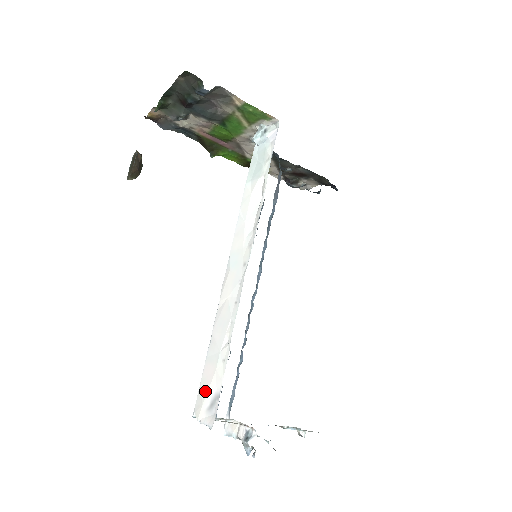
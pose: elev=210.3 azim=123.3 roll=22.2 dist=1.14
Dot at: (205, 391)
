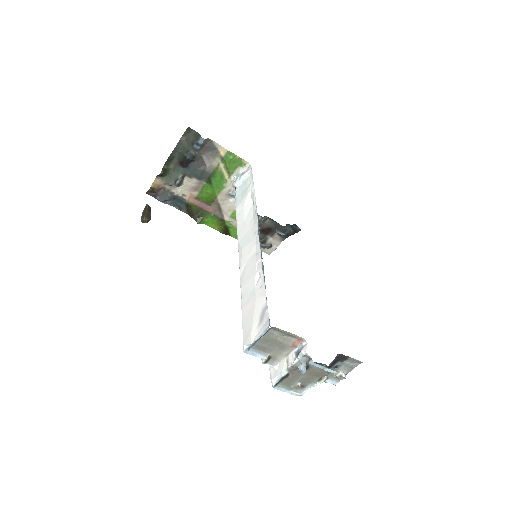
Dot at: (250, 320)
